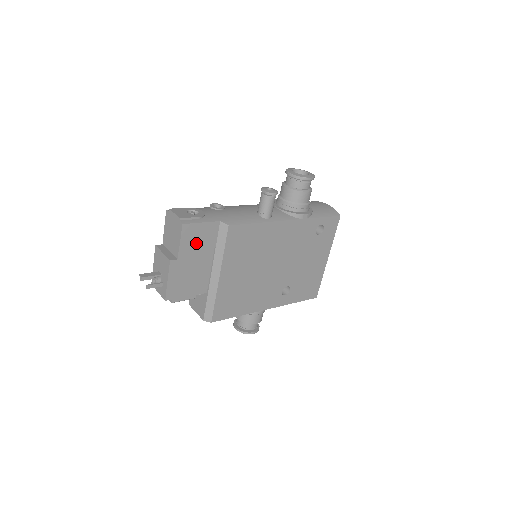
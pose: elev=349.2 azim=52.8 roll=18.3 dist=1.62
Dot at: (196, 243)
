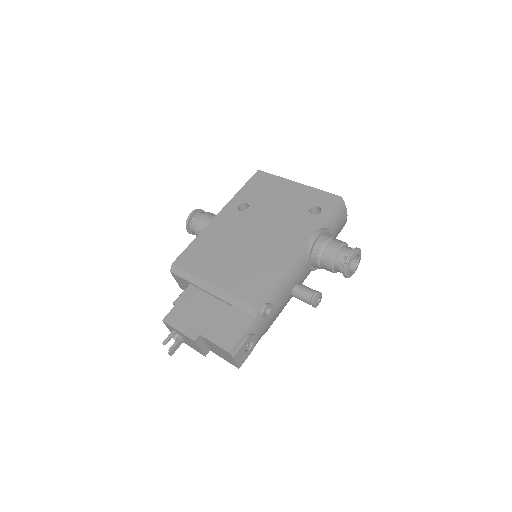
Dot at: occluded
